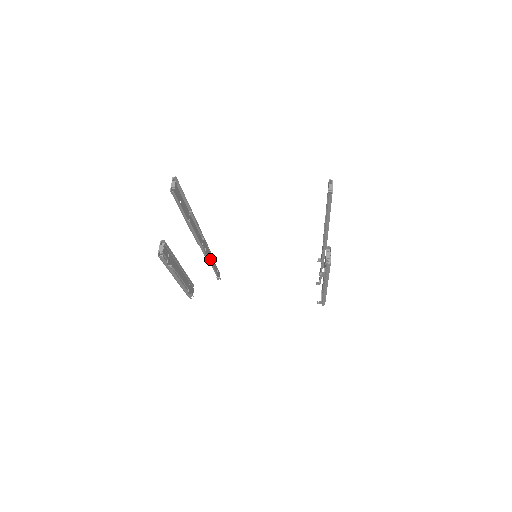
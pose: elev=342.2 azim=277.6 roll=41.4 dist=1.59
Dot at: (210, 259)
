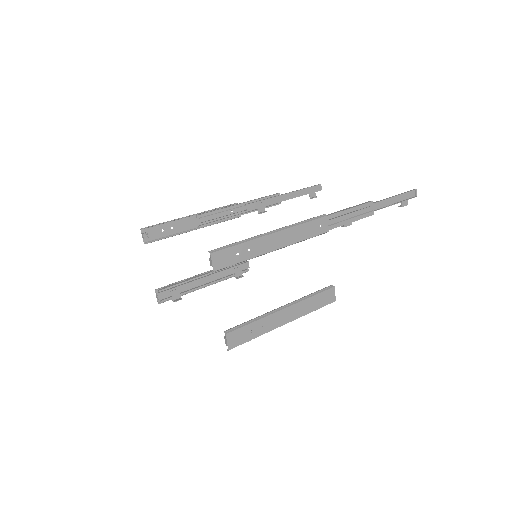
Dot at: (279, 201)
